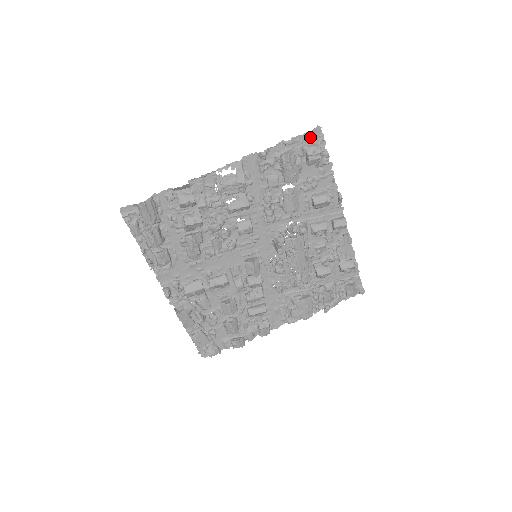
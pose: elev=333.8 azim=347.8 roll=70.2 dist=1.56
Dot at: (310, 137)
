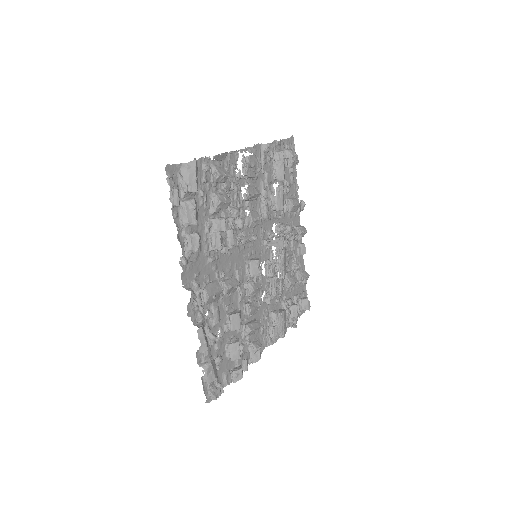
Dot at: (288, 144)
